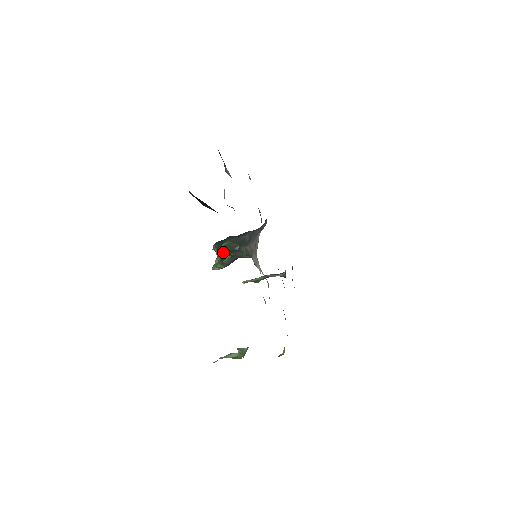
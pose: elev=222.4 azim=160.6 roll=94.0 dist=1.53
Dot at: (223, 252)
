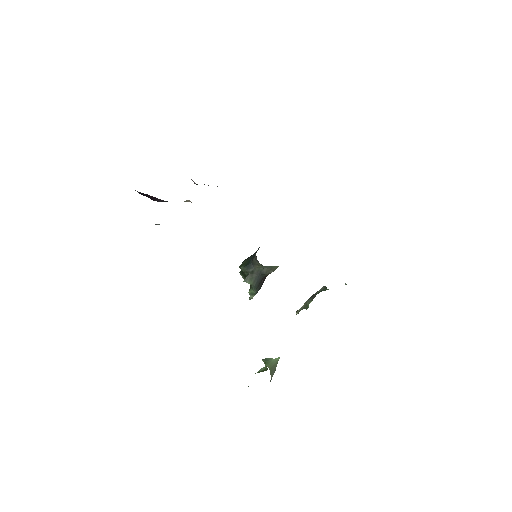
Dot at: occluded
